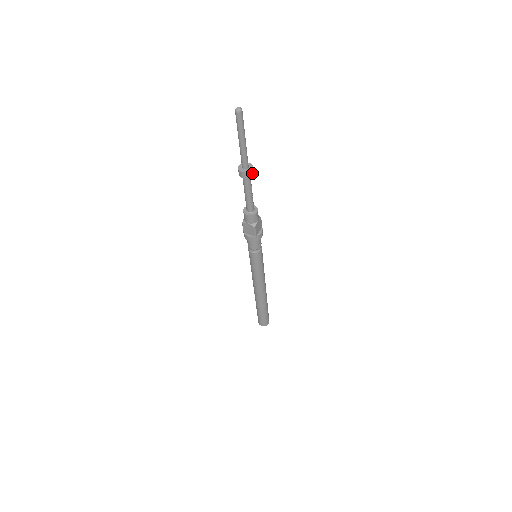
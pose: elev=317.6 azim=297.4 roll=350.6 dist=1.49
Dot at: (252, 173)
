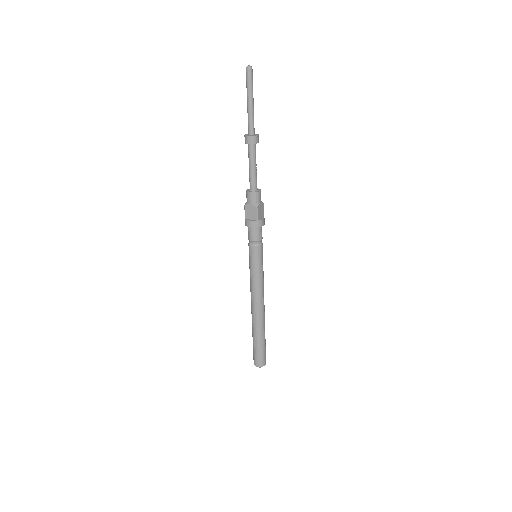
Dot at: (258, 140)
